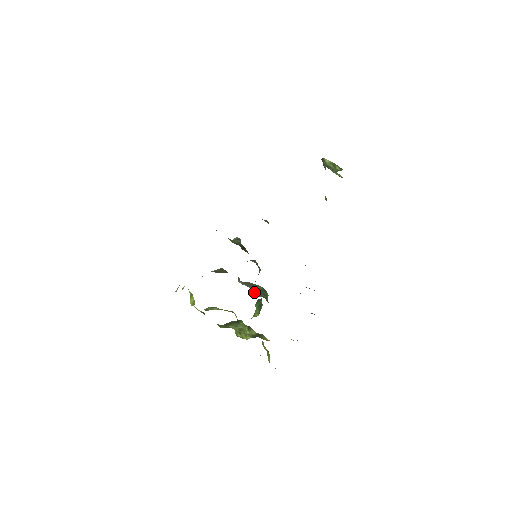
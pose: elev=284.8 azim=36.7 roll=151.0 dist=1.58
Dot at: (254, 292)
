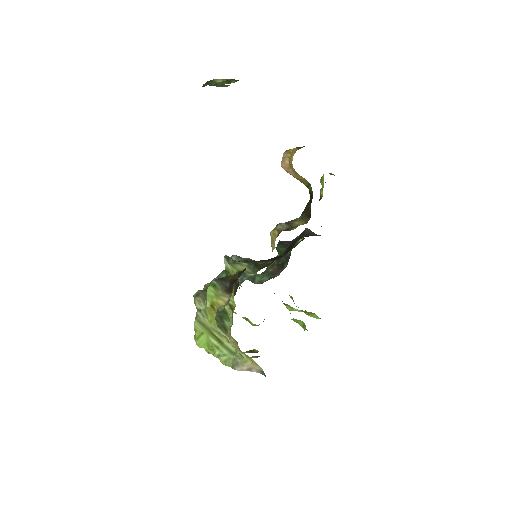
Dot at: (252, 281)
